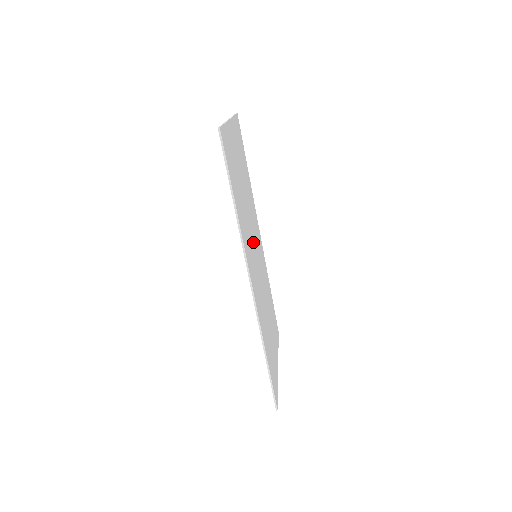
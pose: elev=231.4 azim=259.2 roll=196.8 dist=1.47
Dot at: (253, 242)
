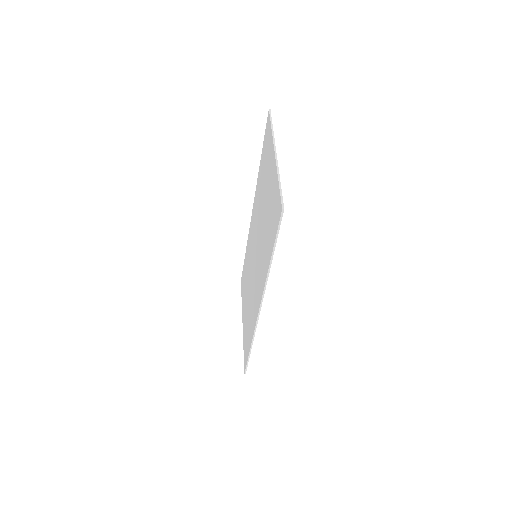
Dot at: occluded
